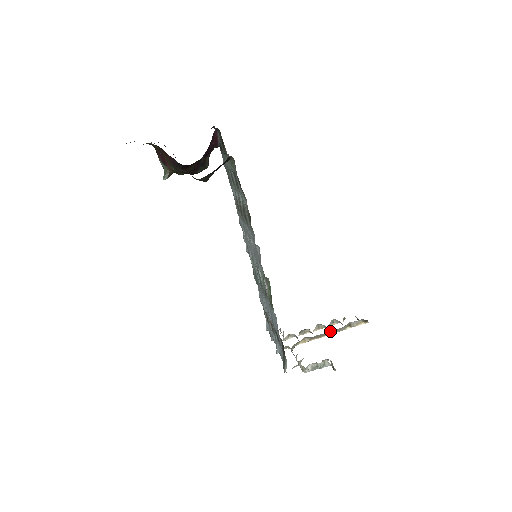
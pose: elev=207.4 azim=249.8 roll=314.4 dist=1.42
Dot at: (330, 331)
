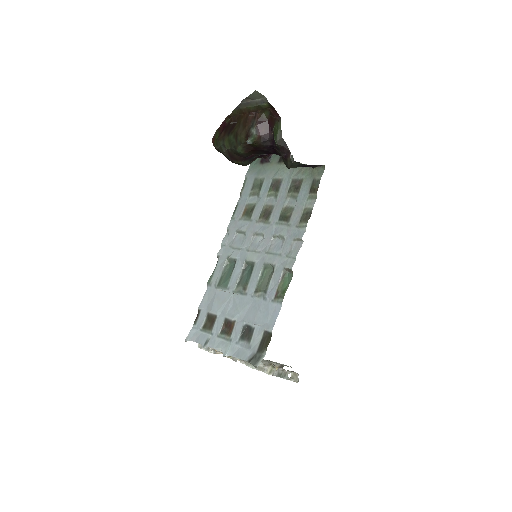
Dot at: occluded
